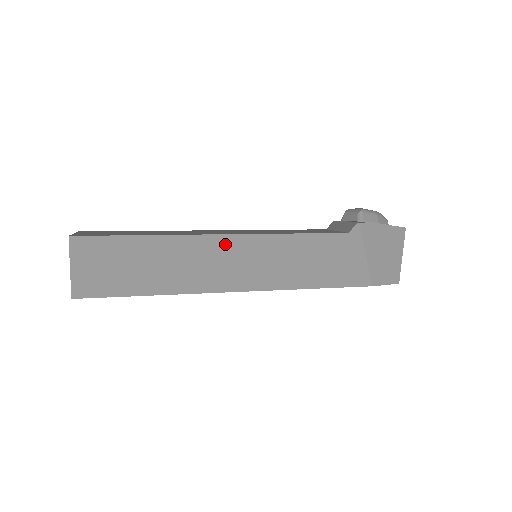
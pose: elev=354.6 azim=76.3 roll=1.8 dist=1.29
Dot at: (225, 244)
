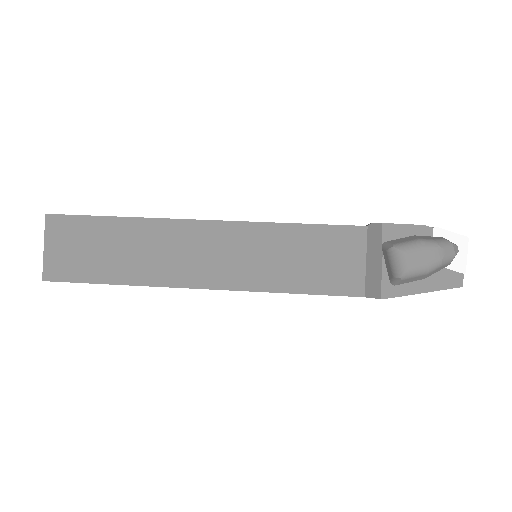
Dot at: occluded
